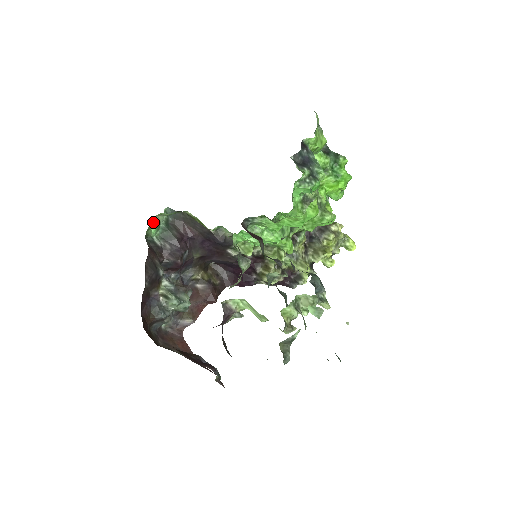
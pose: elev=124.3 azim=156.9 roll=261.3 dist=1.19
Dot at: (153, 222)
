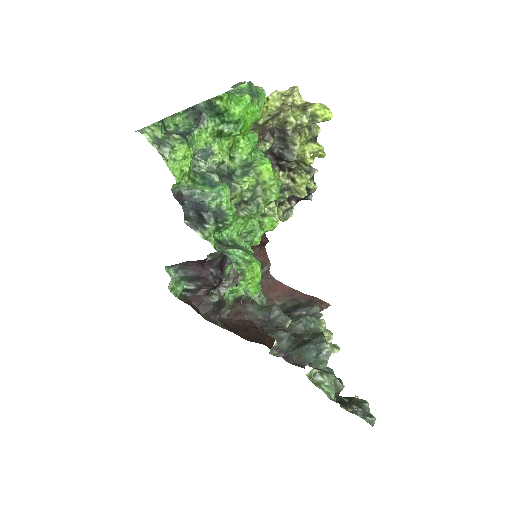
Dot at: (172, 291)
